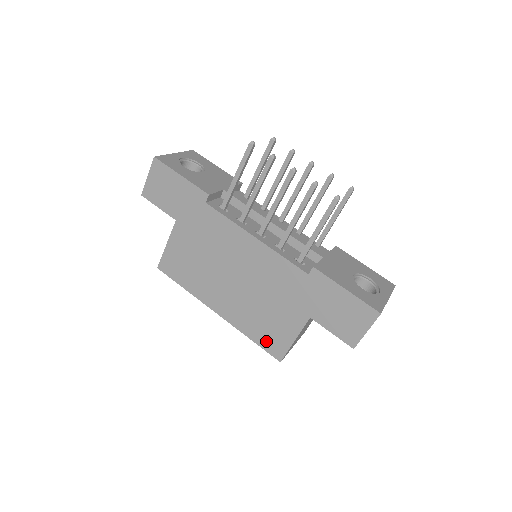
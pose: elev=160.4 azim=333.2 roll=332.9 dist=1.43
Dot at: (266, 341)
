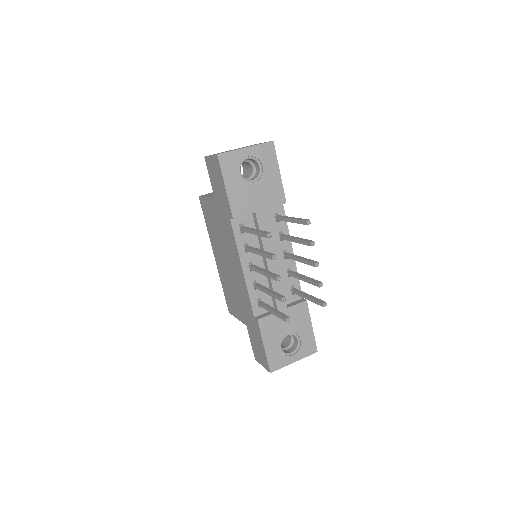
Dot at: (227, 299)
